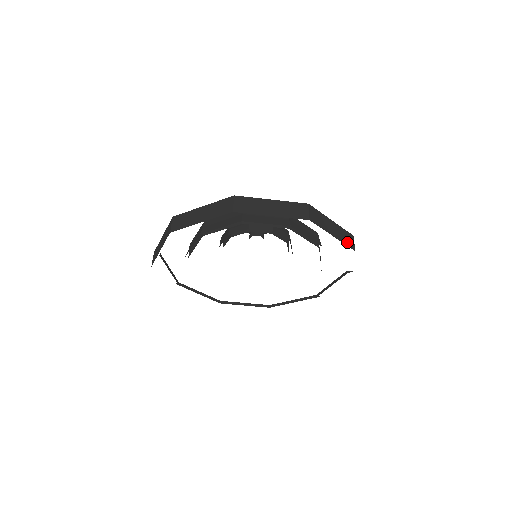
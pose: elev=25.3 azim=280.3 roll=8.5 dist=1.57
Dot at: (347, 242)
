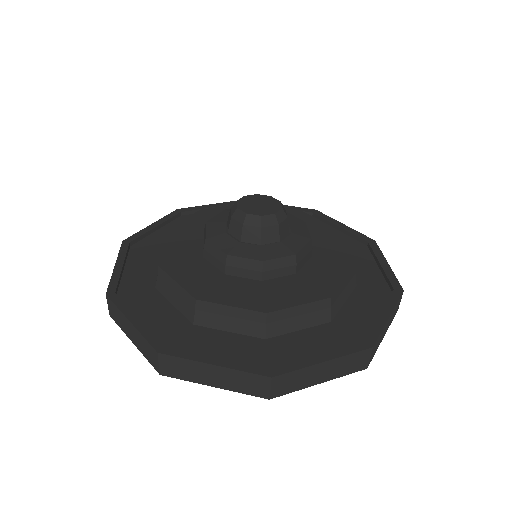
Dot at: (394, 315)
